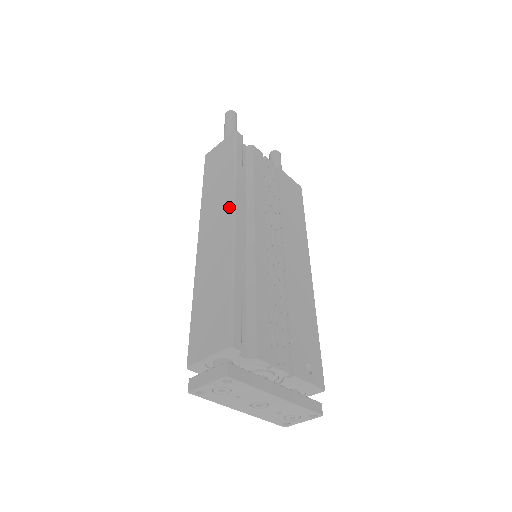
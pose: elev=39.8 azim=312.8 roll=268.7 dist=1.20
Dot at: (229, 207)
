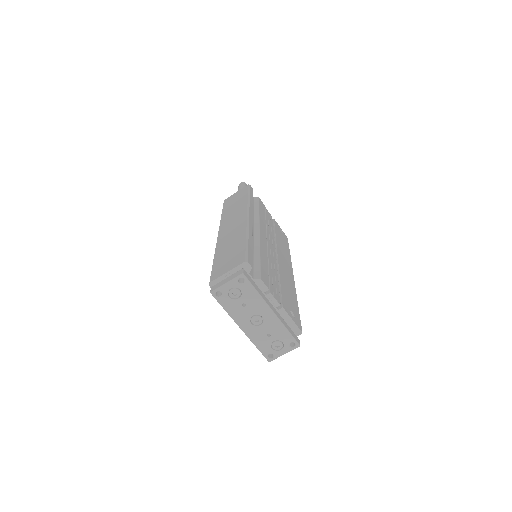
Dot at: (244, 212)
